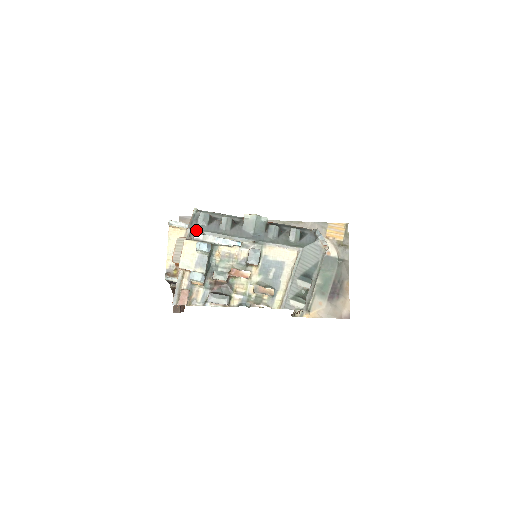
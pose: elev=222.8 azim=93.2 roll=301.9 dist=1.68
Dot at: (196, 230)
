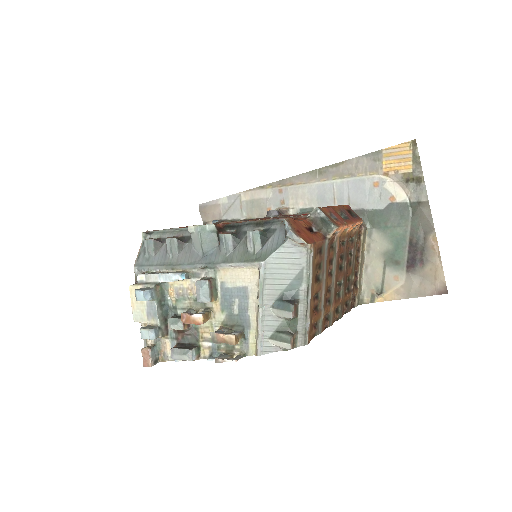
Dot at: (141, 267)
